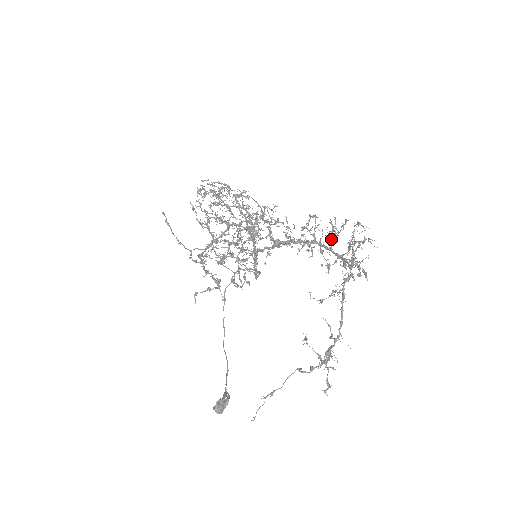
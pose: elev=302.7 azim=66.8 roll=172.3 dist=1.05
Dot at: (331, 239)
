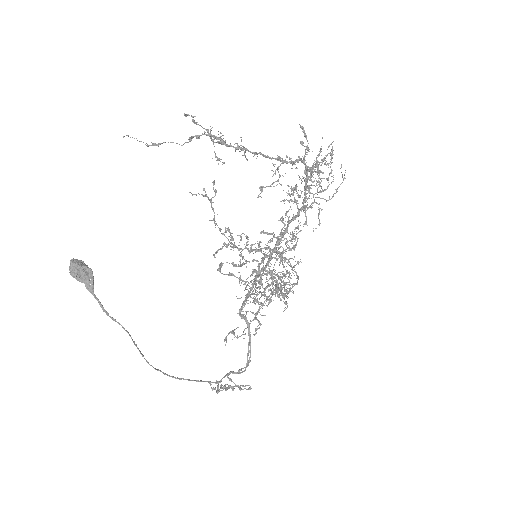
Dot at: occluded
